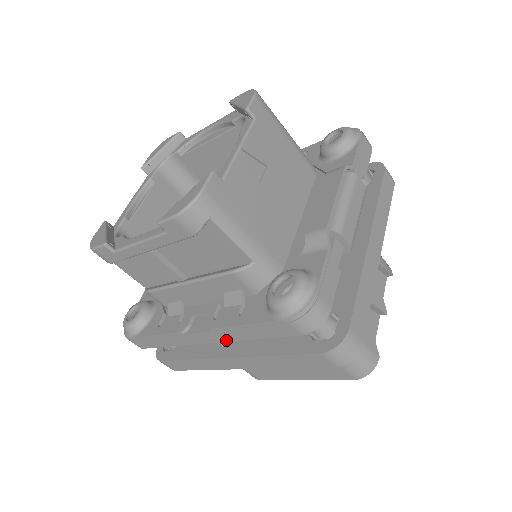
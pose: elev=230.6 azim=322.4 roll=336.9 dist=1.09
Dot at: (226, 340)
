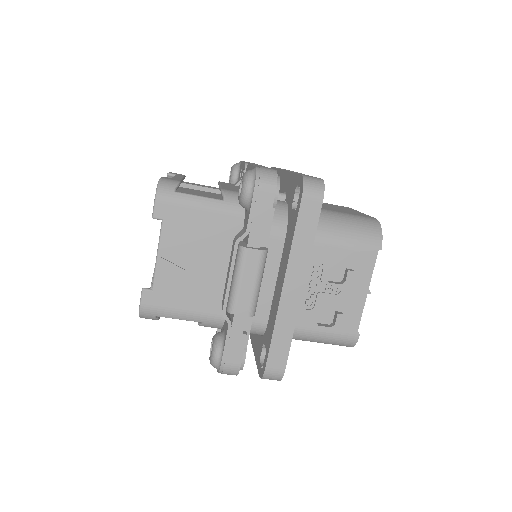
Dot at: occluded
